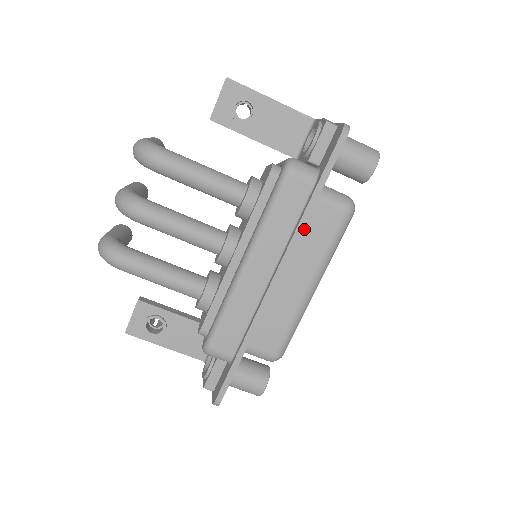
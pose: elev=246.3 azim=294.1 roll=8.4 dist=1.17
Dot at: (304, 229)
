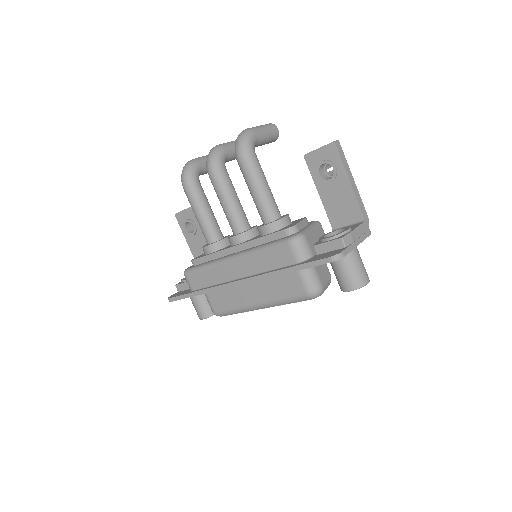
Dot at: (278, 276)
